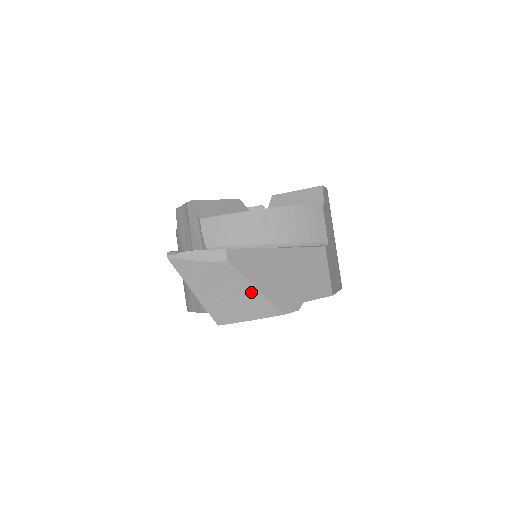
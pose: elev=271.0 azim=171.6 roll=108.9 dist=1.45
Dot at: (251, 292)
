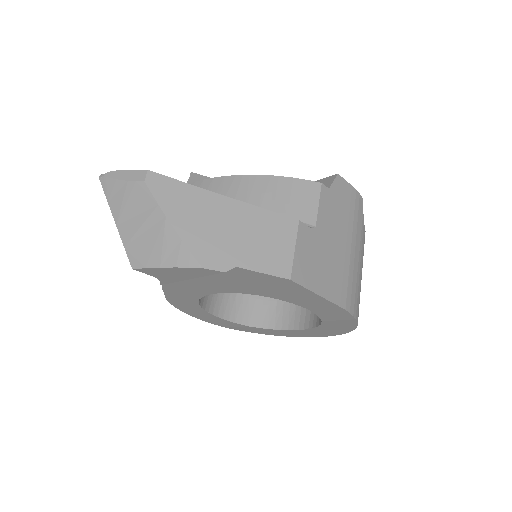
Dot at: (165, 227)
